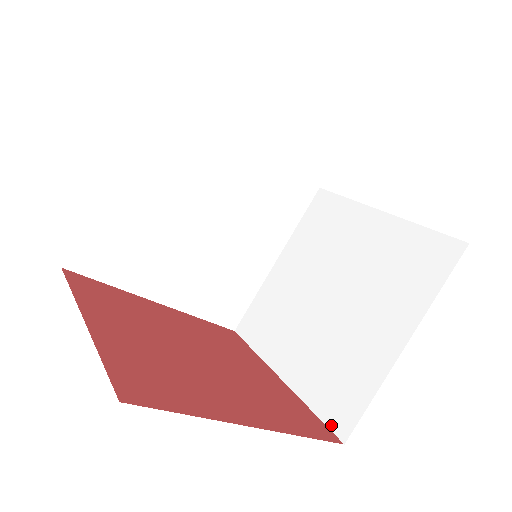
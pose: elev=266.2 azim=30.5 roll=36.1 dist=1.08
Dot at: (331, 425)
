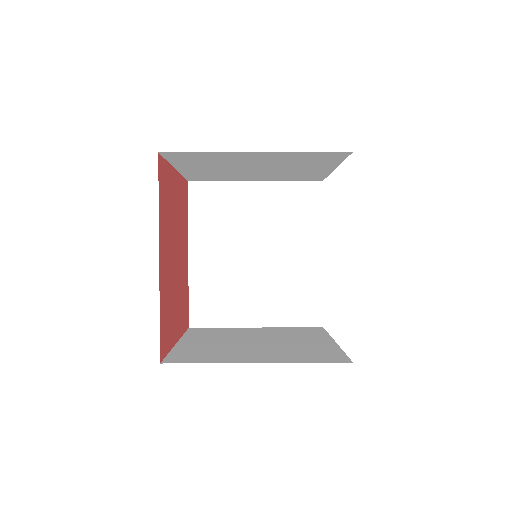
Dot at: (168, 358)
